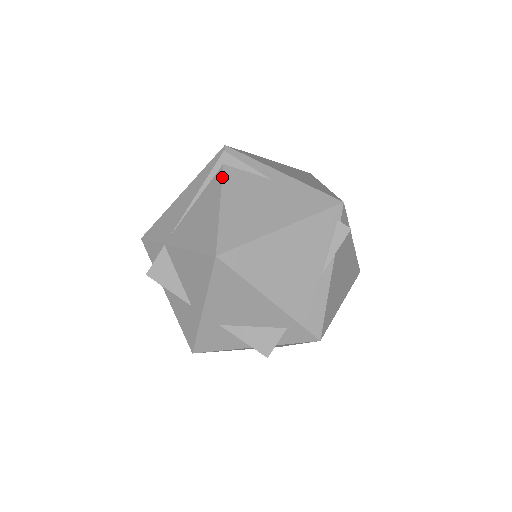
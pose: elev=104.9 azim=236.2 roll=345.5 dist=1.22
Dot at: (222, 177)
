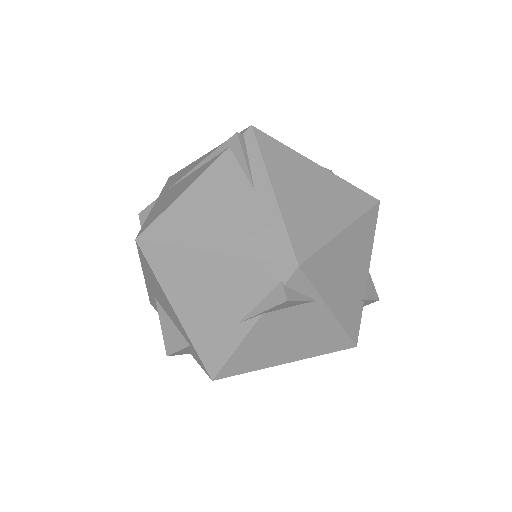
Dot at: (214, 161)
